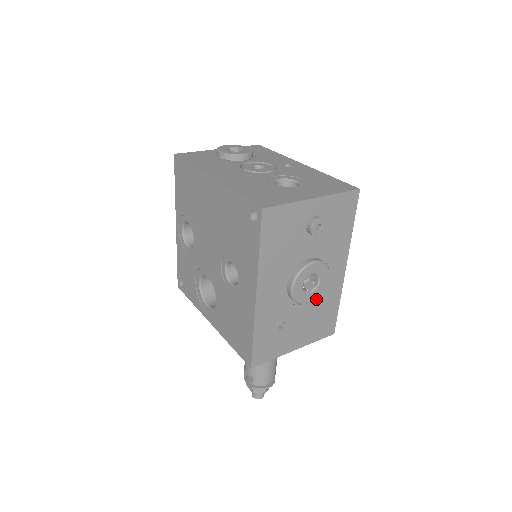
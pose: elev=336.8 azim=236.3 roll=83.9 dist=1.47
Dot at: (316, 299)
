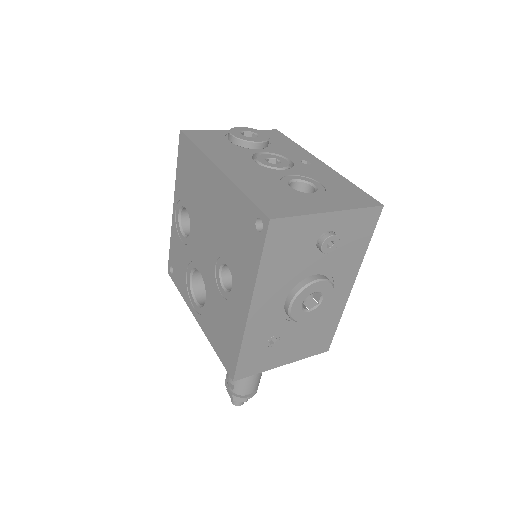
Dot at: occluded
